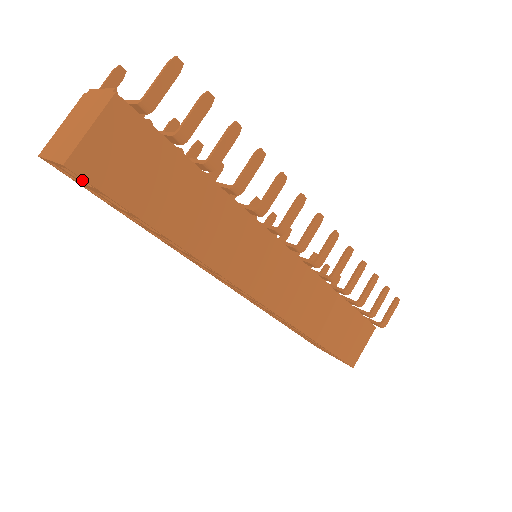
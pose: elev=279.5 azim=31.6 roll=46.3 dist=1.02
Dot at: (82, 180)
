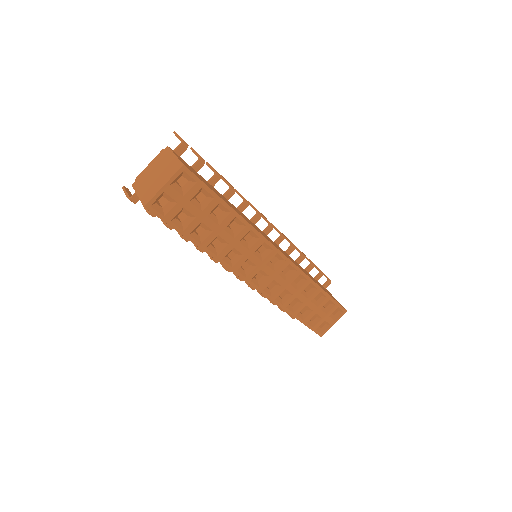
Dot at: (182, 194)
